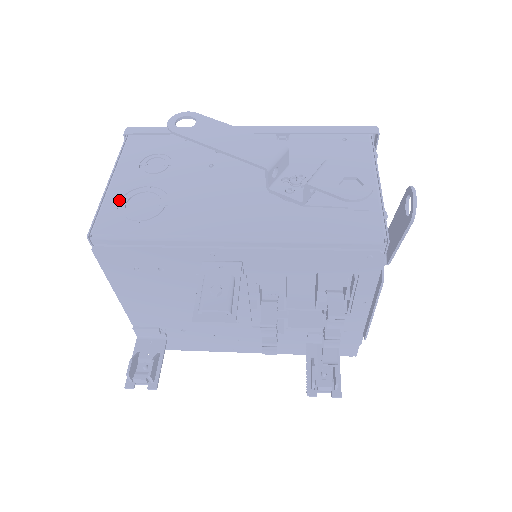
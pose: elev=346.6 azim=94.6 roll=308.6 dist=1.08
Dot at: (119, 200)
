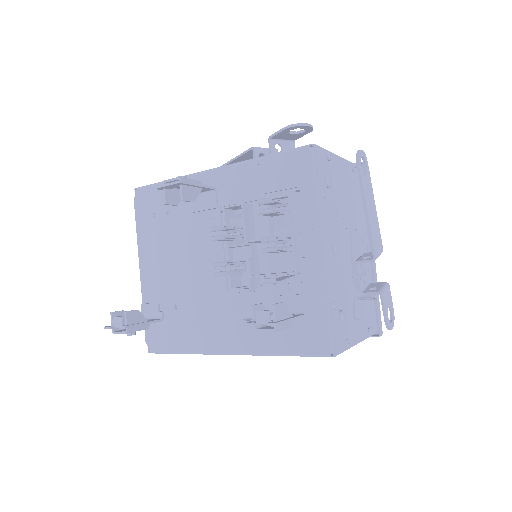
Dot at: occluded
